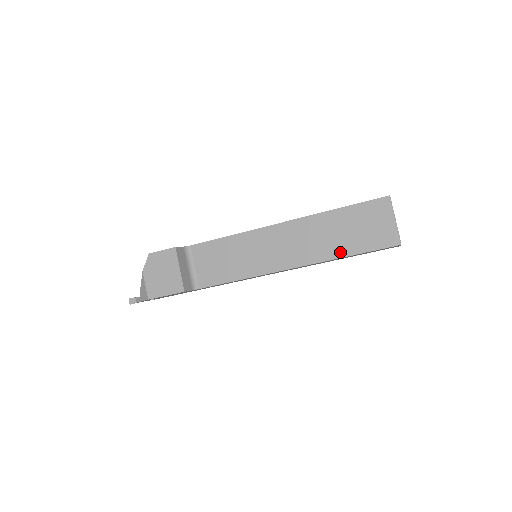
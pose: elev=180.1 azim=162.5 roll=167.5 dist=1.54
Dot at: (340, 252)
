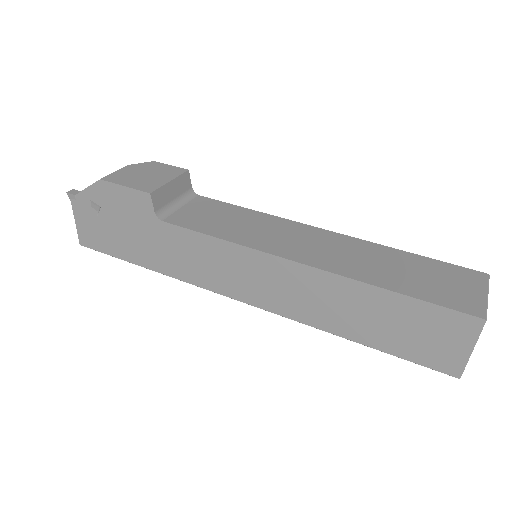
Dot at: (384, 282)
